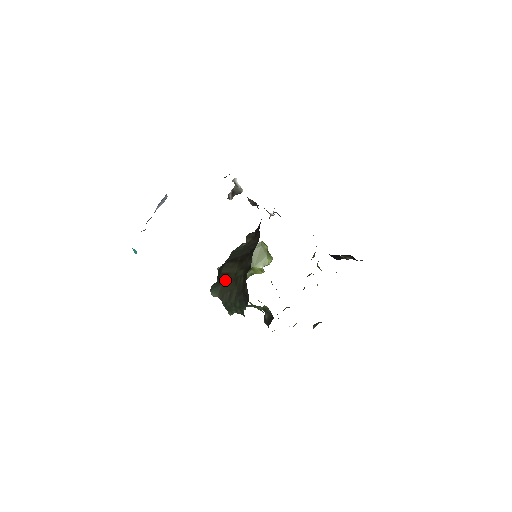
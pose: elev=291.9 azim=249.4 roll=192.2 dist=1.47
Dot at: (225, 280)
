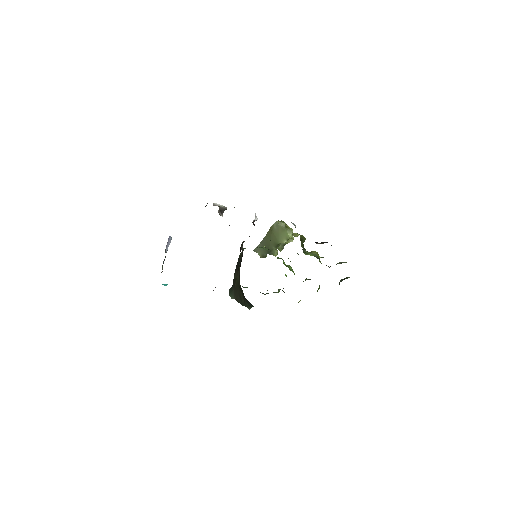
Dot at: (235, 286)
